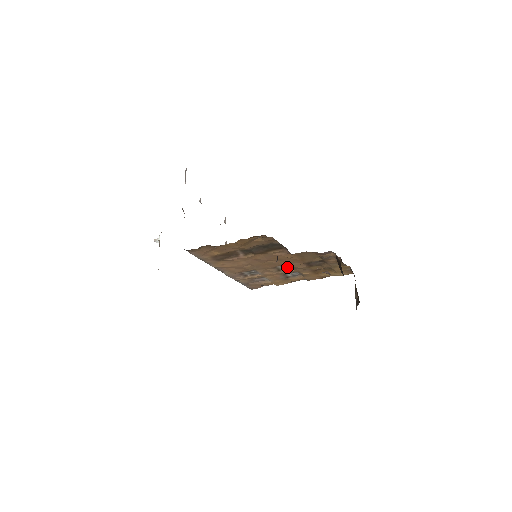
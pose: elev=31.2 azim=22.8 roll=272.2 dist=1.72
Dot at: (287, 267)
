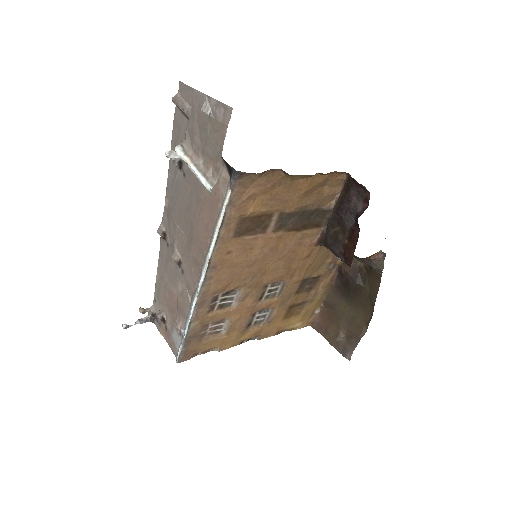
Dot at: (272, 292)
